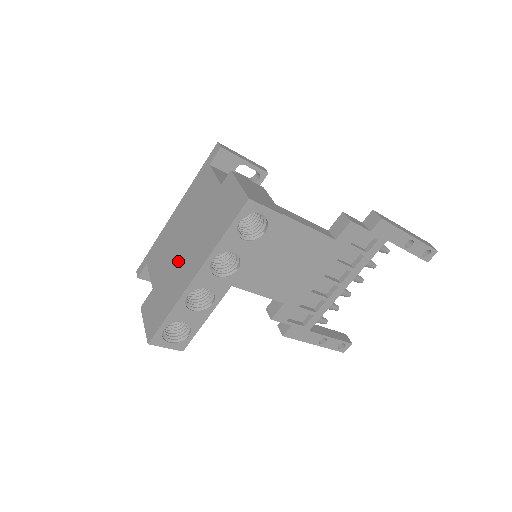
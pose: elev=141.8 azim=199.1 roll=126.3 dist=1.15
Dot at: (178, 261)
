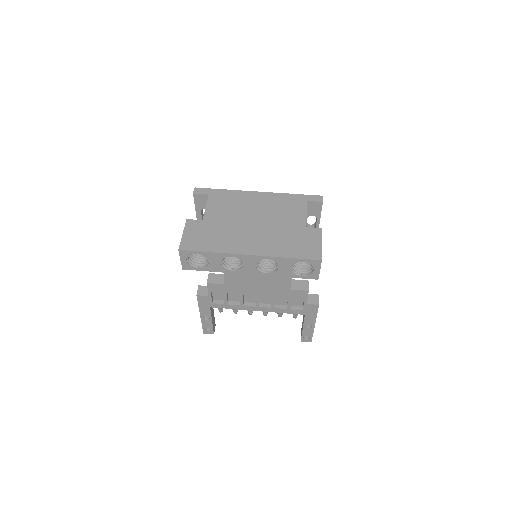
Dot at: (243, 230)
